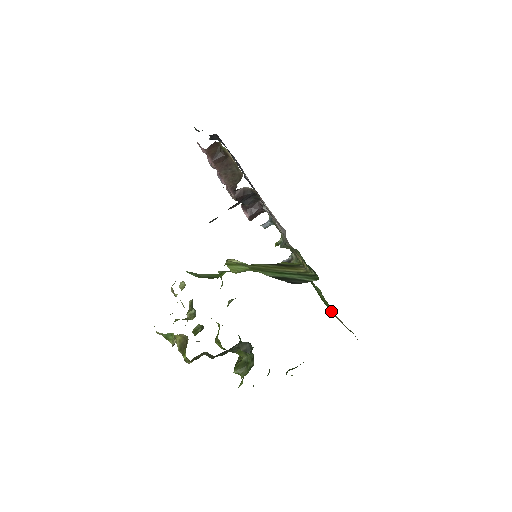
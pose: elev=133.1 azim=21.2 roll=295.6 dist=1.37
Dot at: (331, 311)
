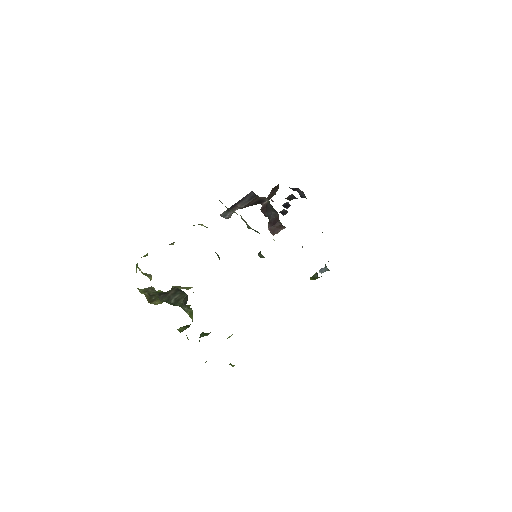
Dot at: occluded
